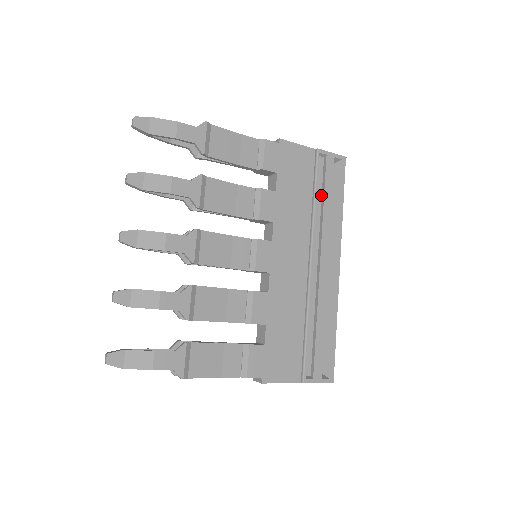
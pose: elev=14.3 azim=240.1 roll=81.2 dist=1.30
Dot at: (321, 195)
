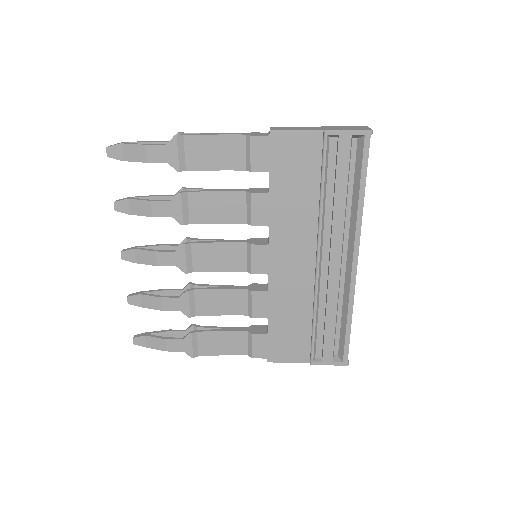
Dot at: (333, 185)
